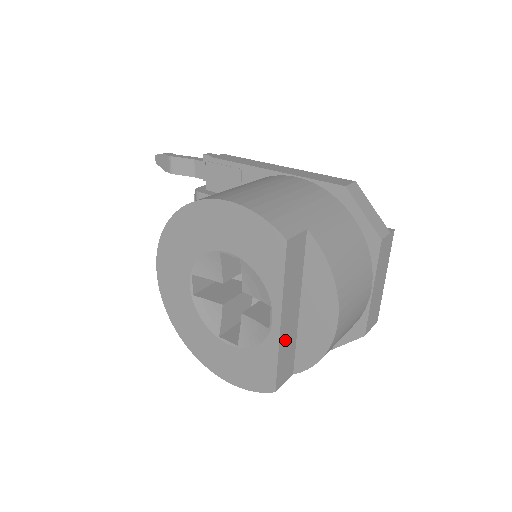
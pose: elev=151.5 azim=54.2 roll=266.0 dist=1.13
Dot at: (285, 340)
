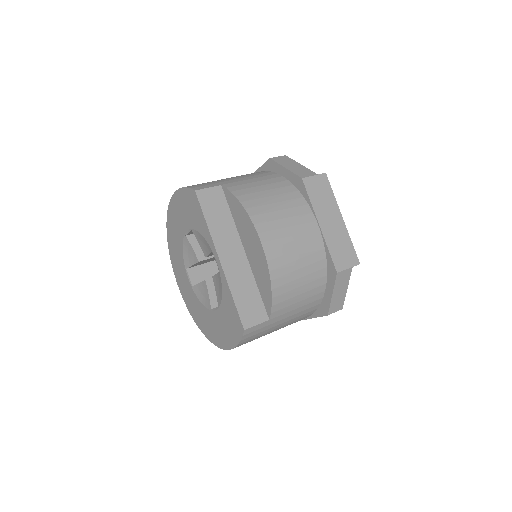
Dot at: (236, 279)
